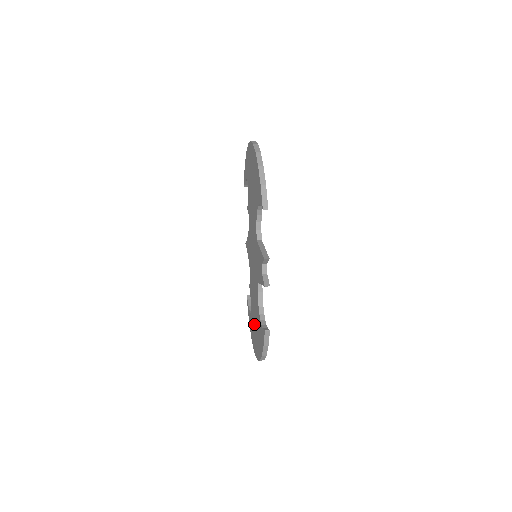
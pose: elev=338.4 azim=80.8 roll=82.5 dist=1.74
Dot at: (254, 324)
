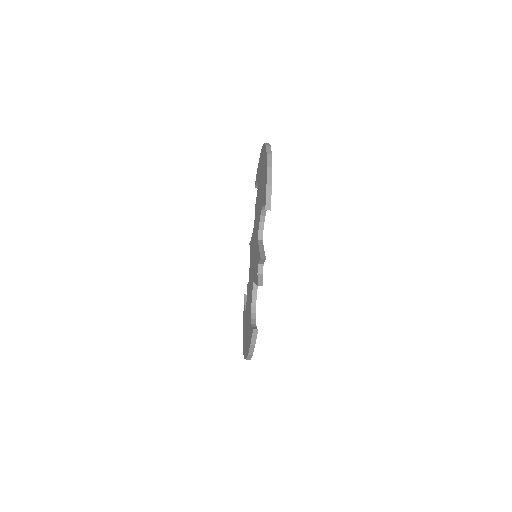
Dot at: (246, 323)
